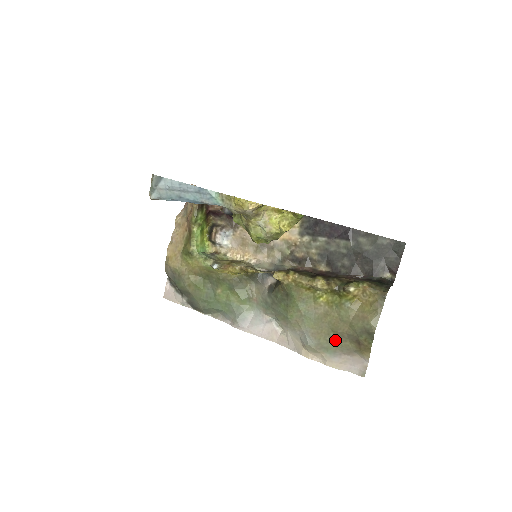
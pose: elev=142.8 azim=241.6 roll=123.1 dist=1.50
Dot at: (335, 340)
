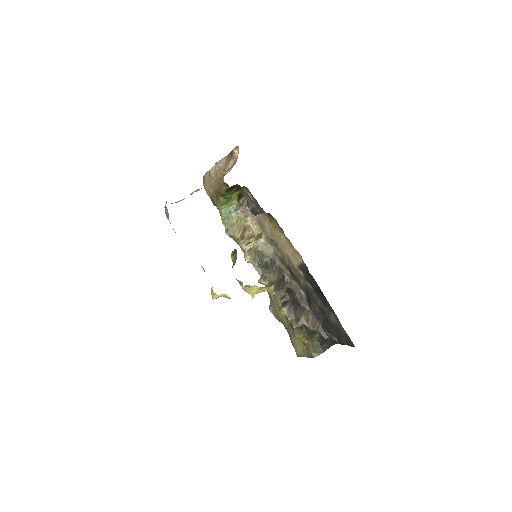
Dot at: occluded
